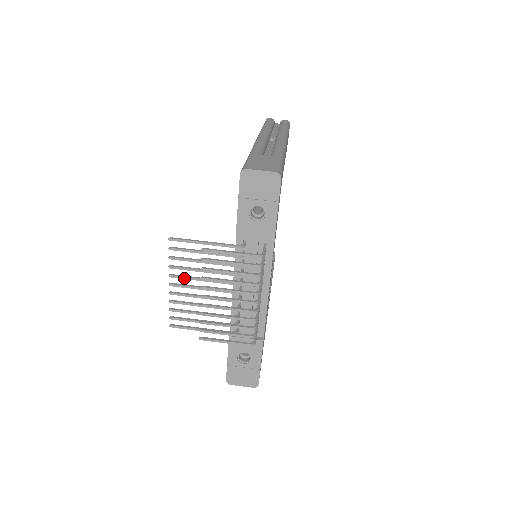
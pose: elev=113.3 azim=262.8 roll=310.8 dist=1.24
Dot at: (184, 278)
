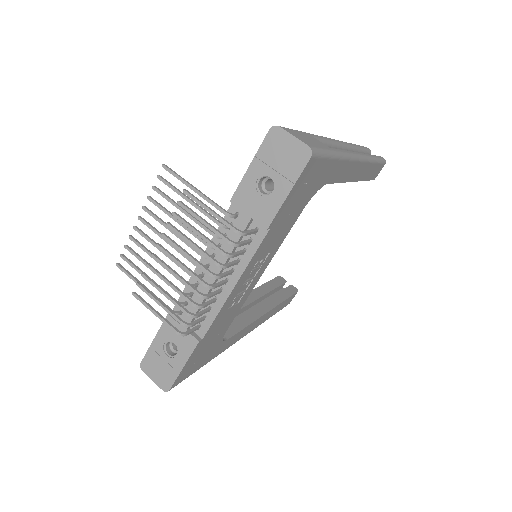
Dot at: (155, 218)
